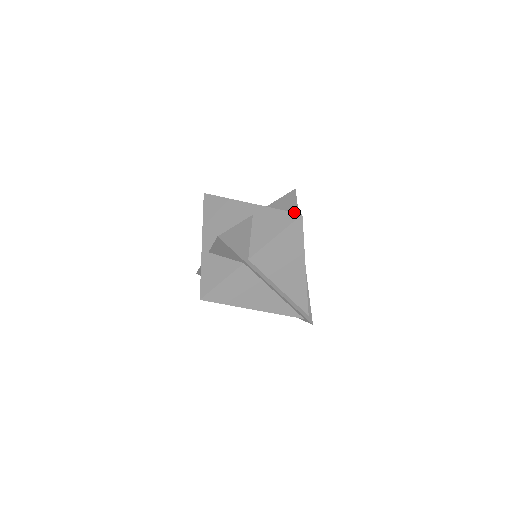
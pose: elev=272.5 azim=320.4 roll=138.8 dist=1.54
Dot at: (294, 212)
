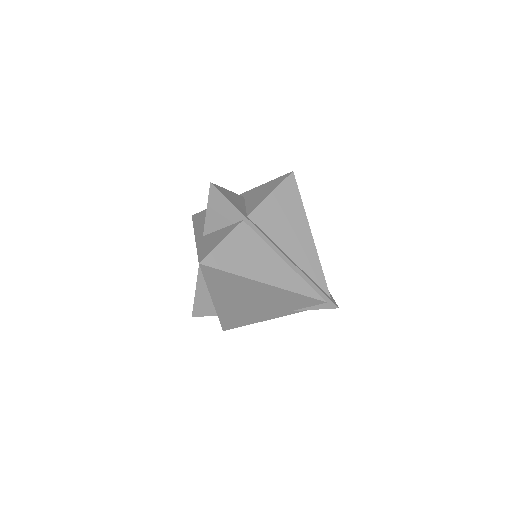
Dot at: occluded
